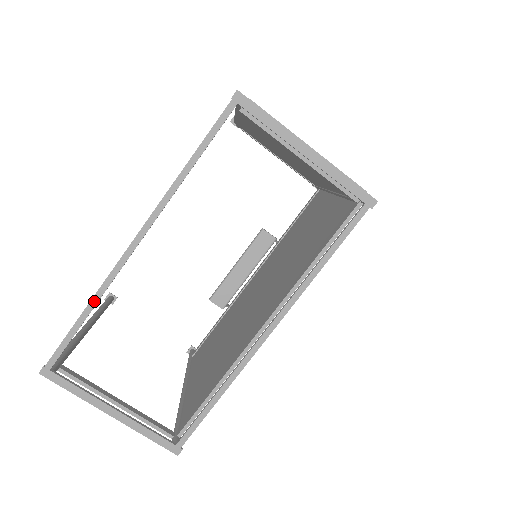
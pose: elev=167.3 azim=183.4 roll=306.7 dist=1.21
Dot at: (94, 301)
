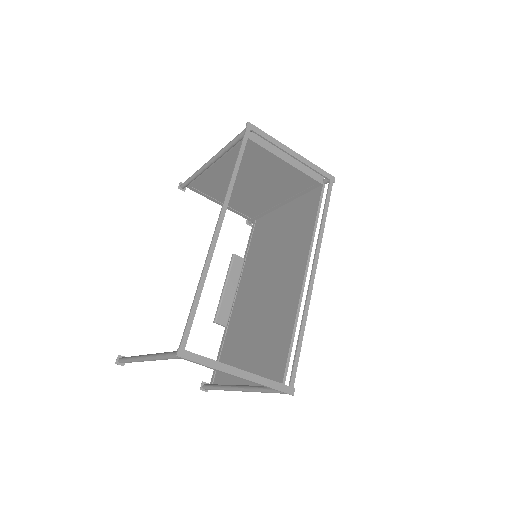
Dot at: (203, 278)
